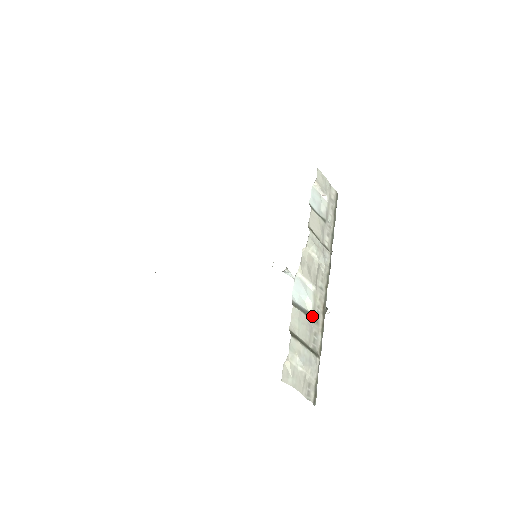
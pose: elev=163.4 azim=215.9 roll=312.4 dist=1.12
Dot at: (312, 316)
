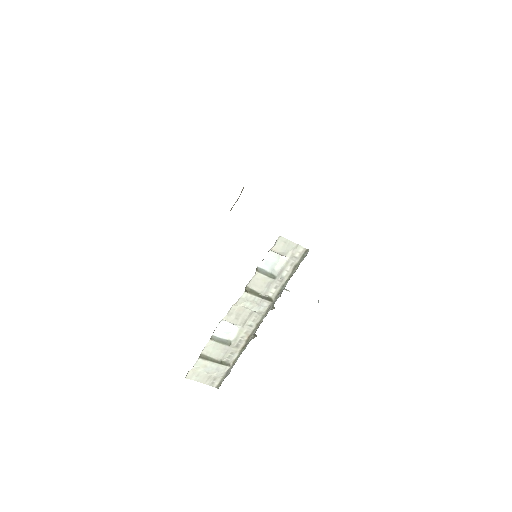
Dot at: (232, 343)
